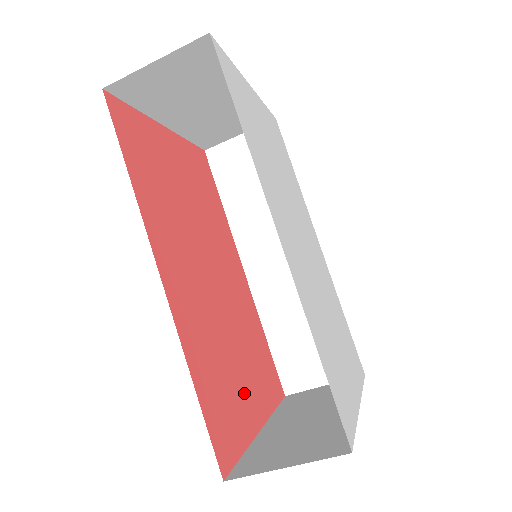
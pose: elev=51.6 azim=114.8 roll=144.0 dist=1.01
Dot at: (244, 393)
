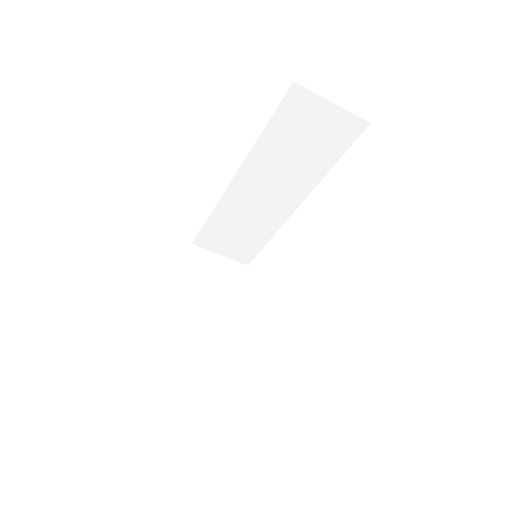
Dot at: occluded
